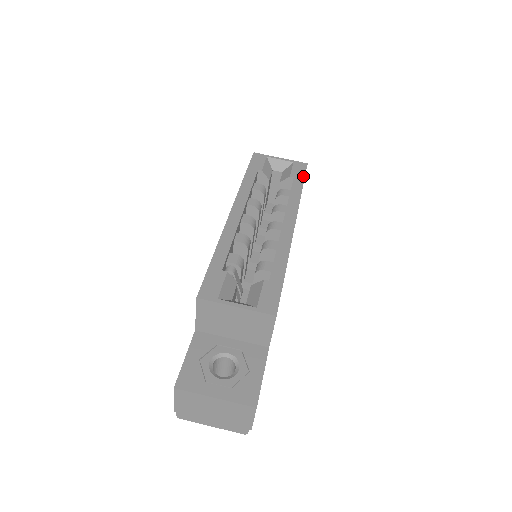
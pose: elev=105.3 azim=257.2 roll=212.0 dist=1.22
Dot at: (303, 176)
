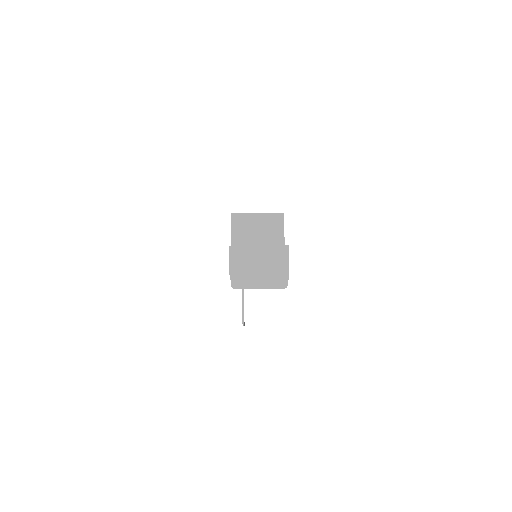
Dot at: occluded
